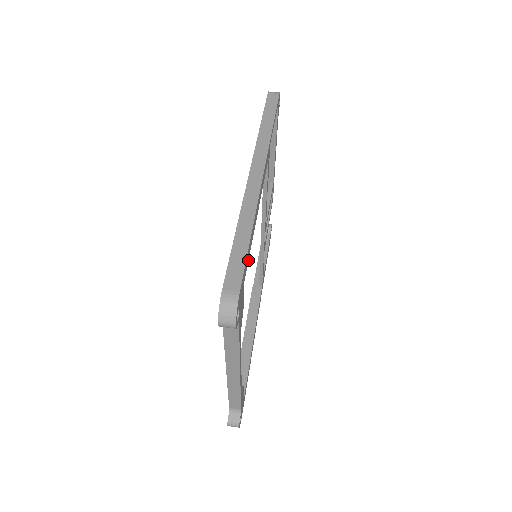
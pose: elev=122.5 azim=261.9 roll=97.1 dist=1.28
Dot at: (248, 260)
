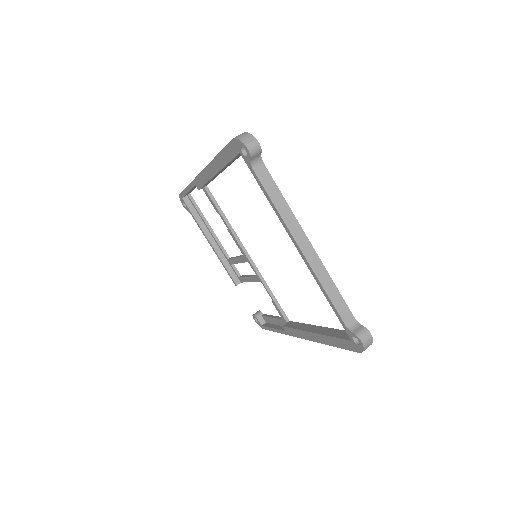
Dot at: (237, 158)
